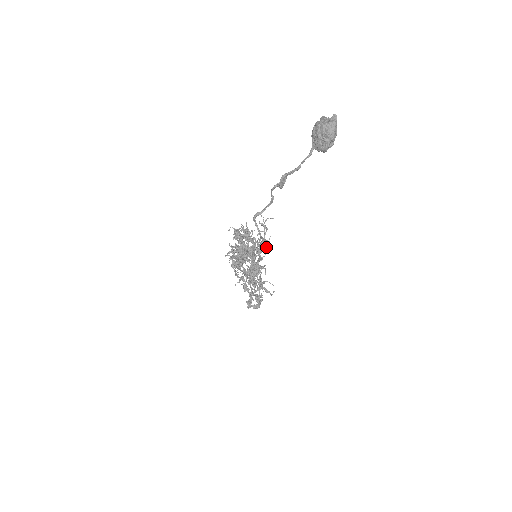
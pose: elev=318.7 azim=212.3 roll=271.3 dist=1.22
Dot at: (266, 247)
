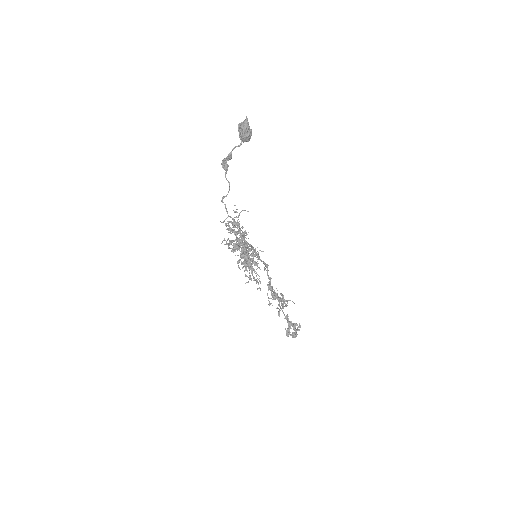
Dot at: (234, 224)
